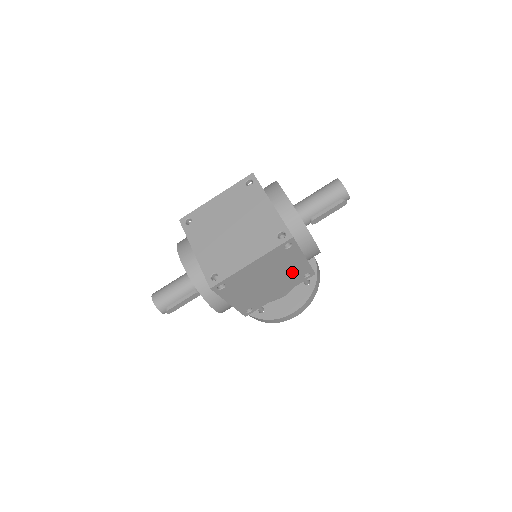
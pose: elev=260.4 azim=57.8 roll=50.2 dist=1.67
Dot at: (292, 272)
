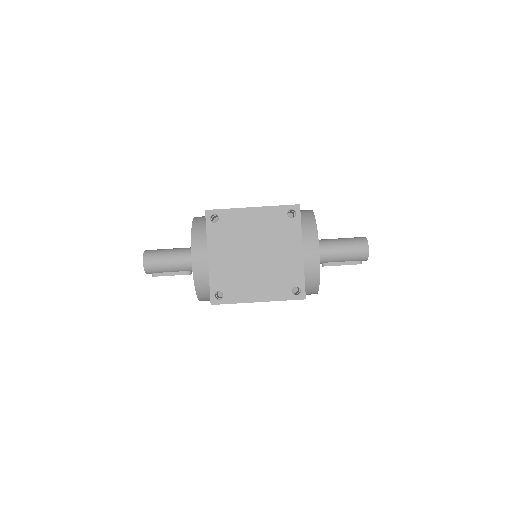
Dot at: occluded
